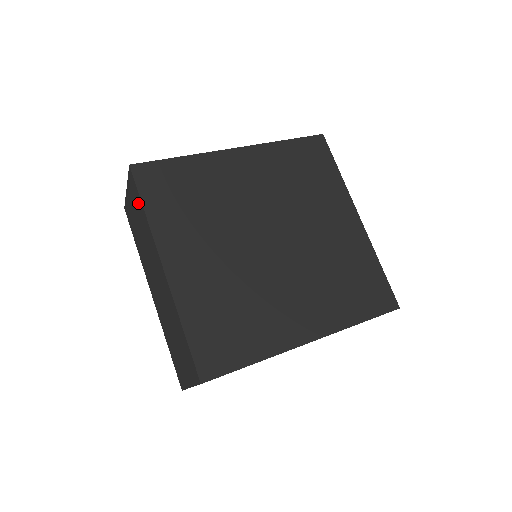
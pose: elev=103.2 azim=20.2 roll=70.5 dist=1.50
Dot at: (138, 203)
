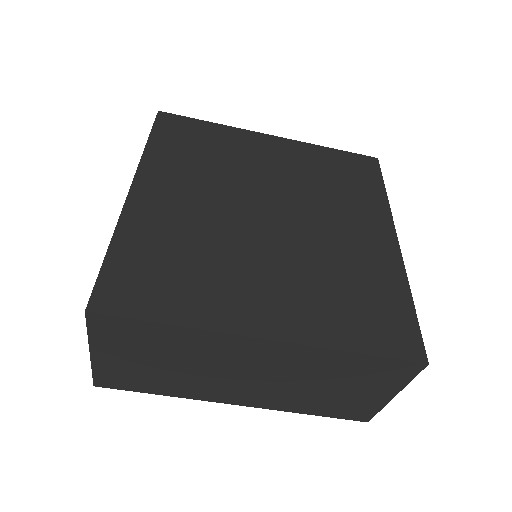
Dot at: (143, 334)
